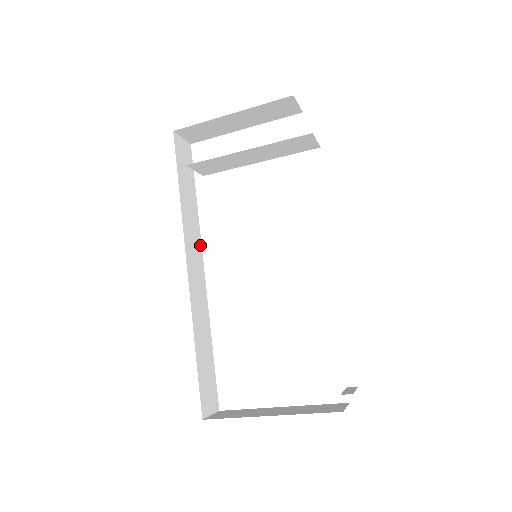
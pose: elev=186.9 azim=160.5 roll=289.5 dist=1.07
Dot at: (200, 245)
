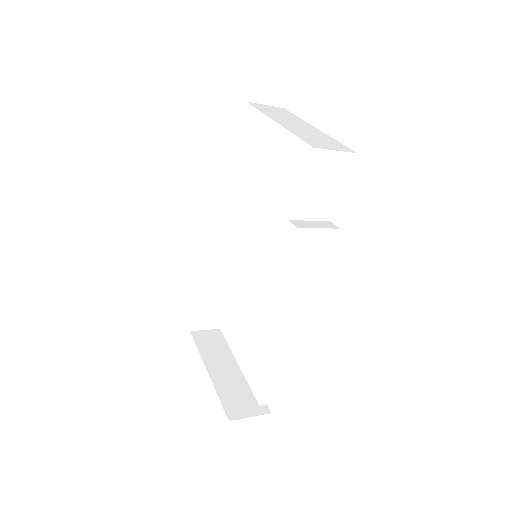
Dot at: (250, 202)
